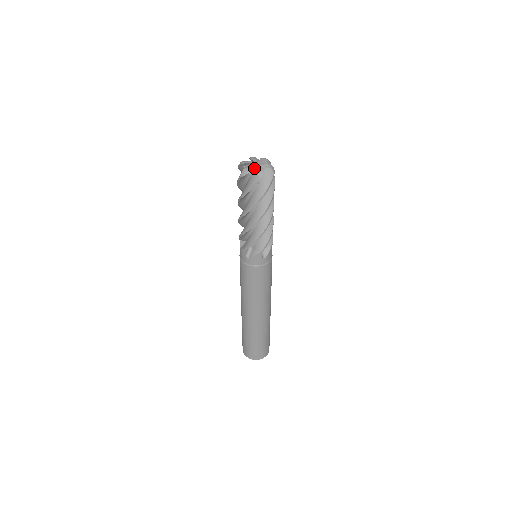
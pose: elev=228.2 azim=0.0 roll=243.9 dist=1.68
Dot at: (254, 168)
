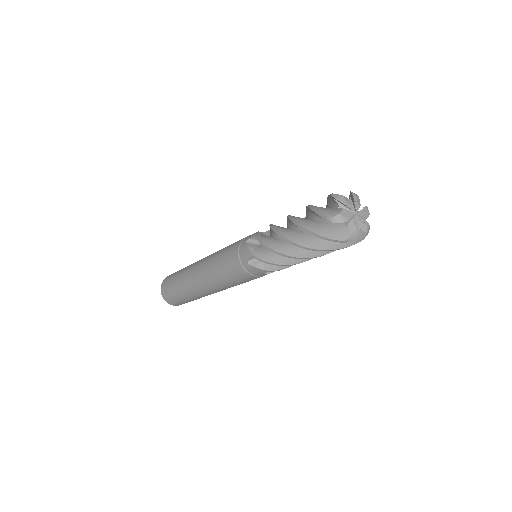
Dot at: (360, 226)
